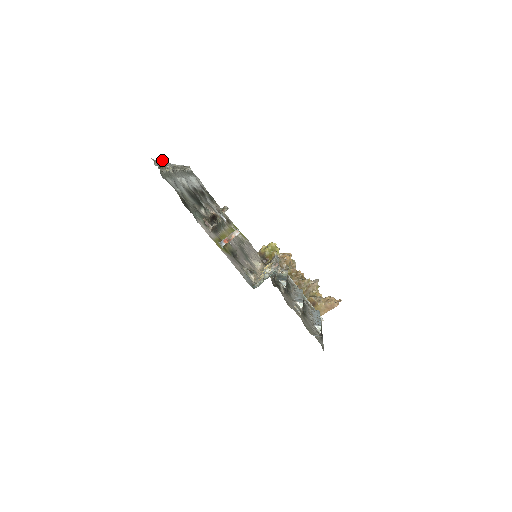
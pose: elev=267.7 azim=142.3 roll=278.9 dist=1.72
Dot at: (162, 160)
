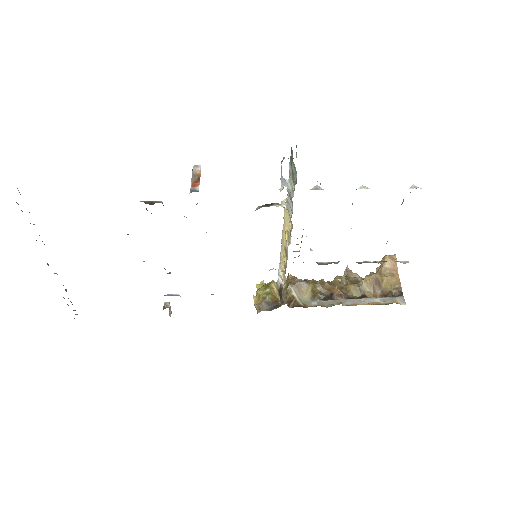
Dot at: occluded
